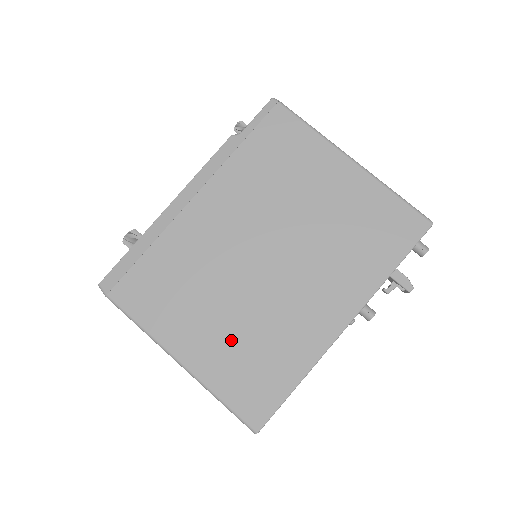
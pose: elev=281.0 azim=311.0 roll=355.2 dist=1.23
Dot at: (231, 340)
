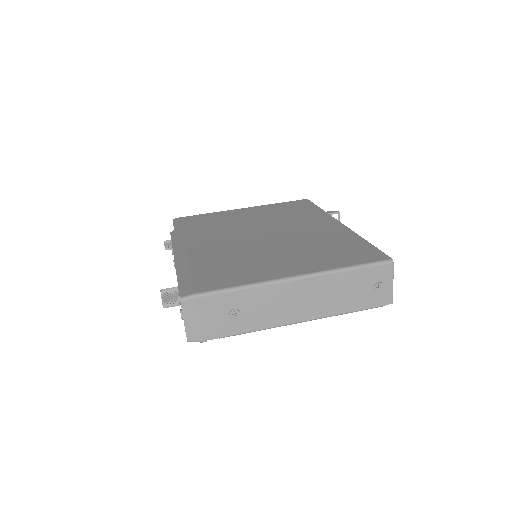
Dot at: (305, 254)
